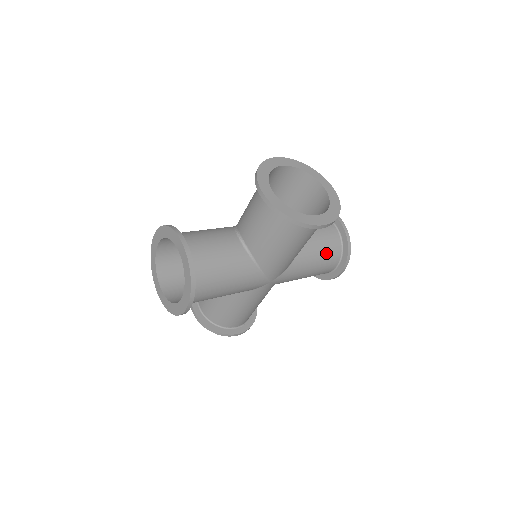
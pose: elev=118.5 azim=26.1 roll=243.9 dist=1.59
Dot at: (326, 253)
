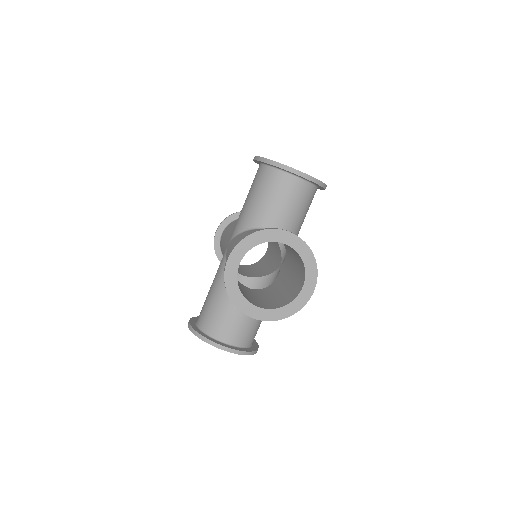
Dot at: (306, 207)
